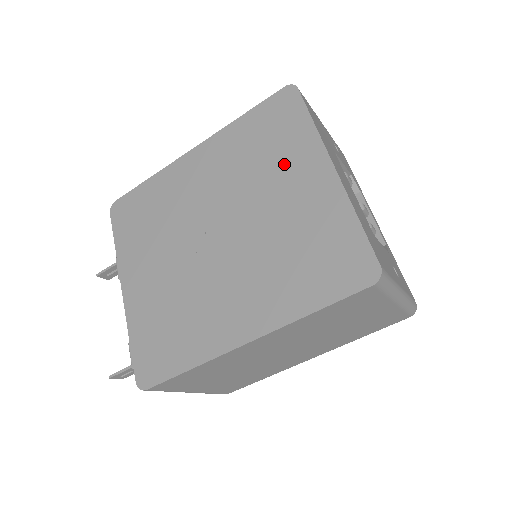
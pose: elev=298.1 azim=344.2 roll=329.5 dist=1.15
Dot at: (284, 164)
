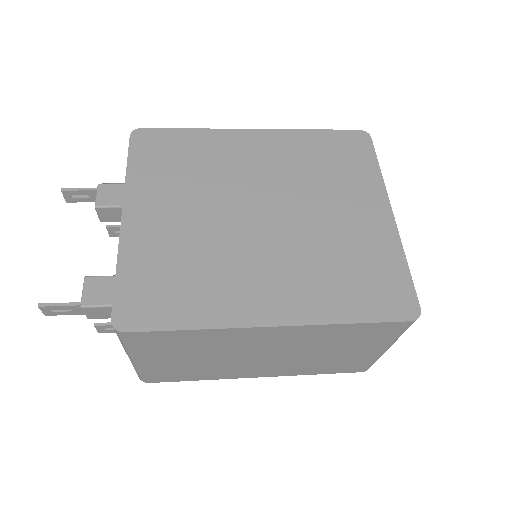
Dot at: (346, 188)
